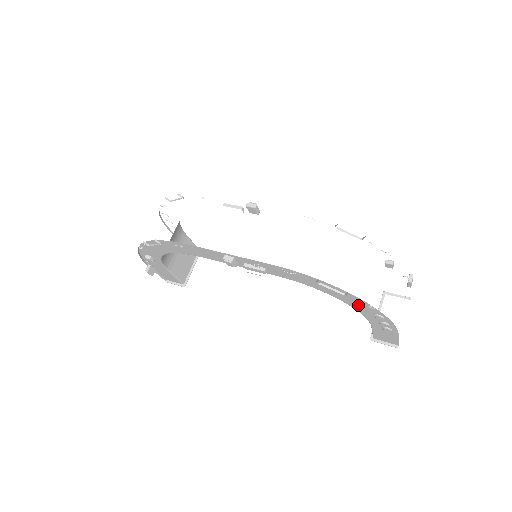
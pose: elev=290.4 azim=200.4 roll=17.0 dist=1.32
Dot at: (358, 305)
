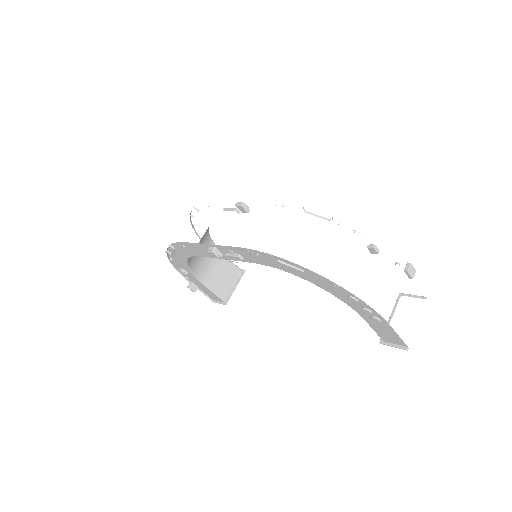
Dot at: (327, 286)
